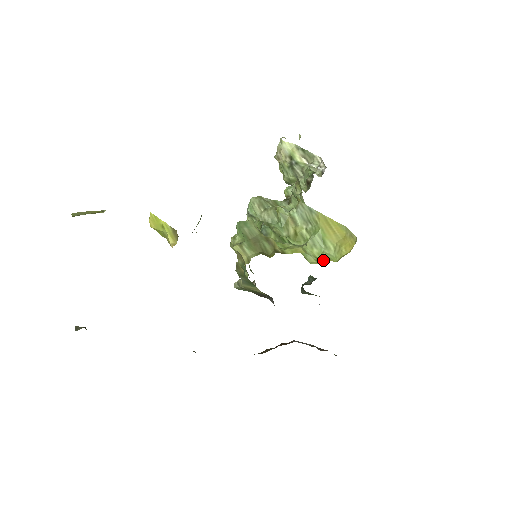
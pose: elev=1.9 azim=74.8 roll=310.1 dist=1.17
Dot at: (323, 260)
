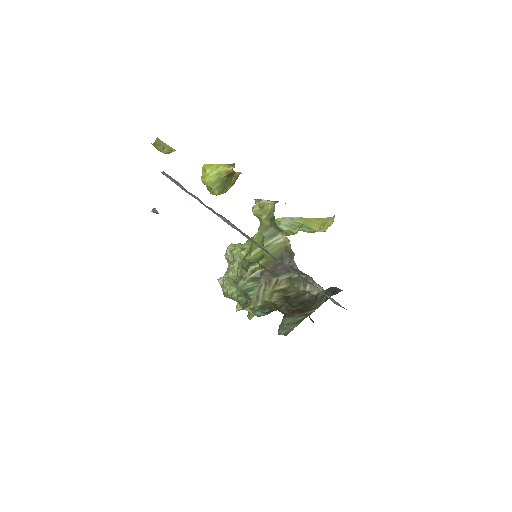
Dot at: occluded
